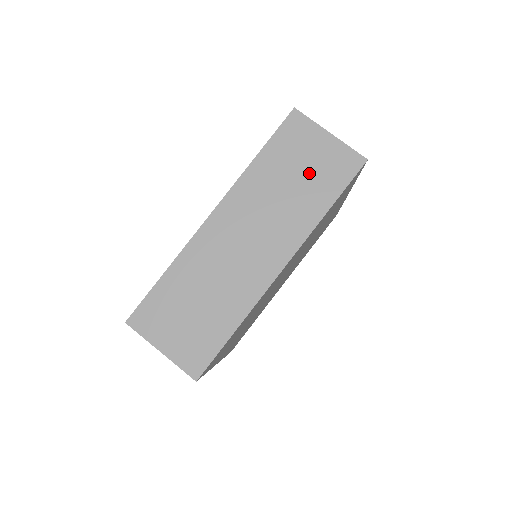
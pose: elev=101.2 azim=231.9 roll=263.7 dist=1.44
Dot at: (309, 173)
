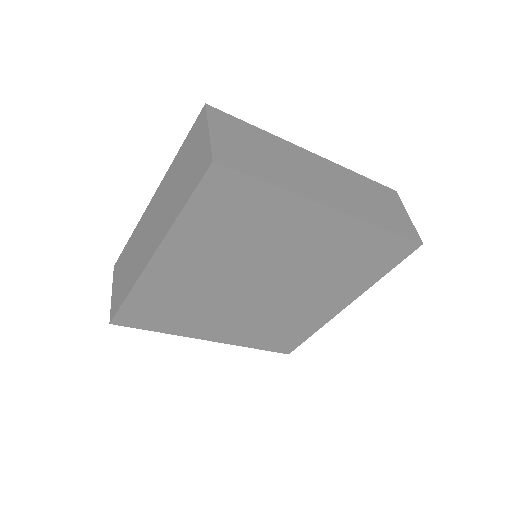
Dot at: (385, 209)
